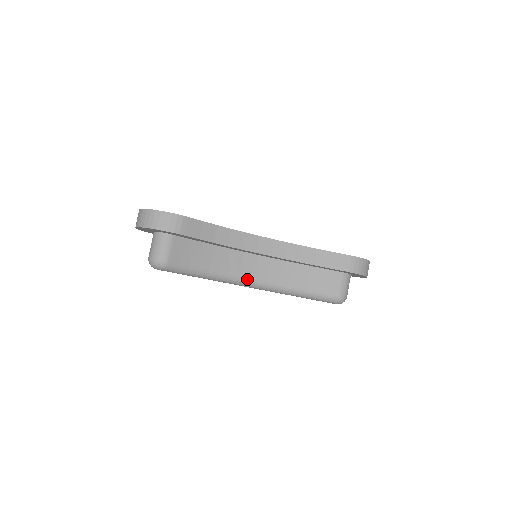
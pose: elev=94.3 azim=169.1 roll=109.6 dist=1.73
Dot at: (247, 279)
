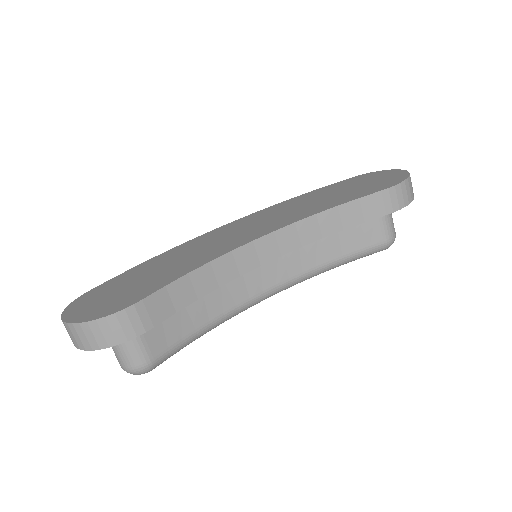
Dot at: (262, 295)
